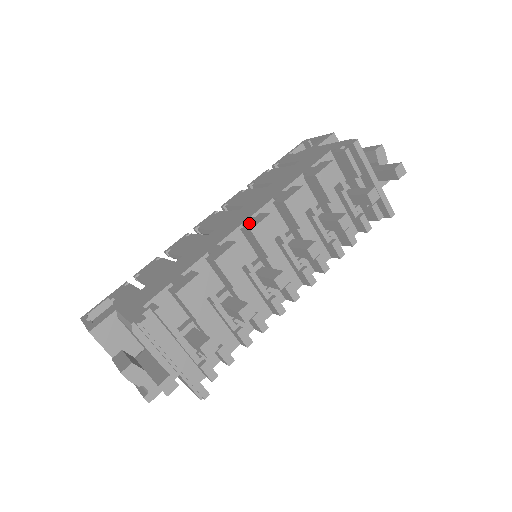
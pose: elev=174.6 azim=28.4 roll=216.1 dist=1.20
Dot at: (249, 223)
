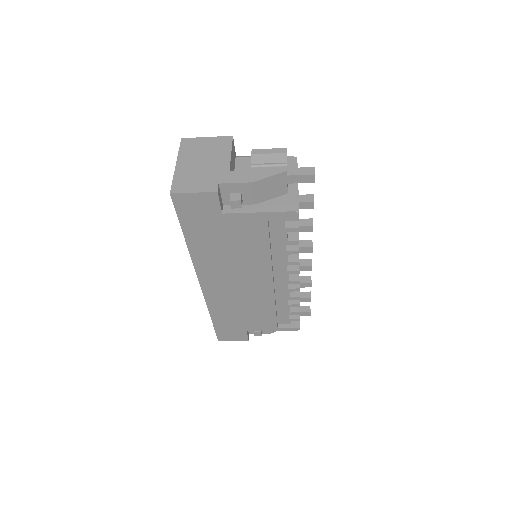
Dot at: occluded
